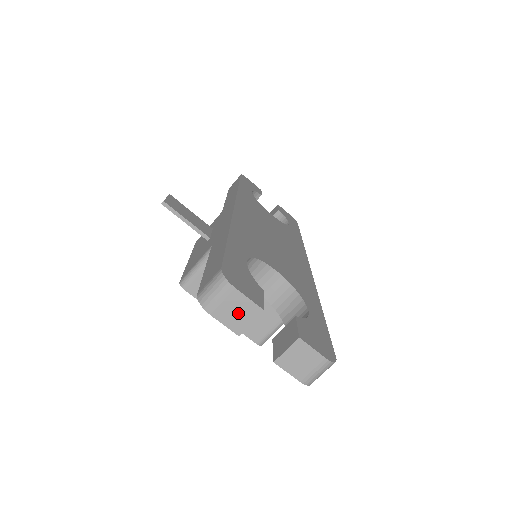
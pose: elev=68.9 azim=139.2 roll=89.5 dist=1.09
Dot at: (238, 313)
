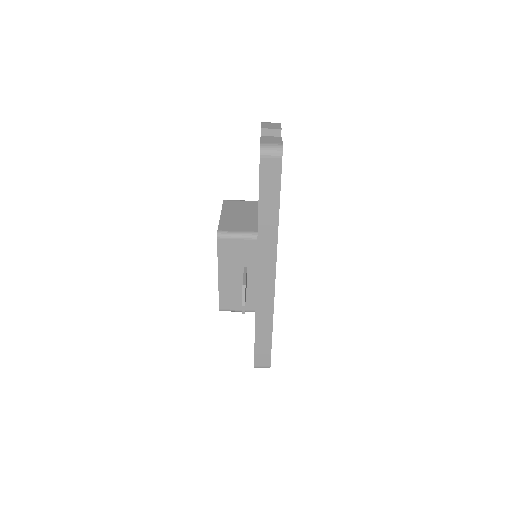
Dot at: (271, 126)
